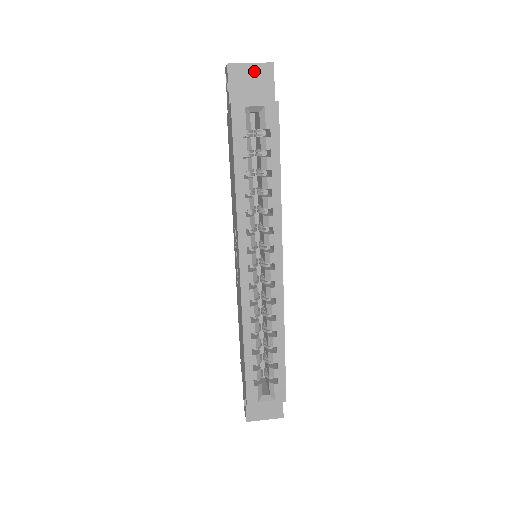
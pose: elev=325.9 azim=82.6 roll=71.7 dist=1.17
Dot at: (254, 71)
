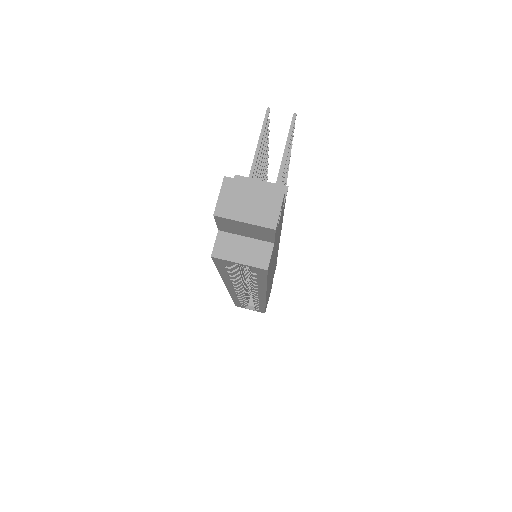
Dot at: (249, 226)
